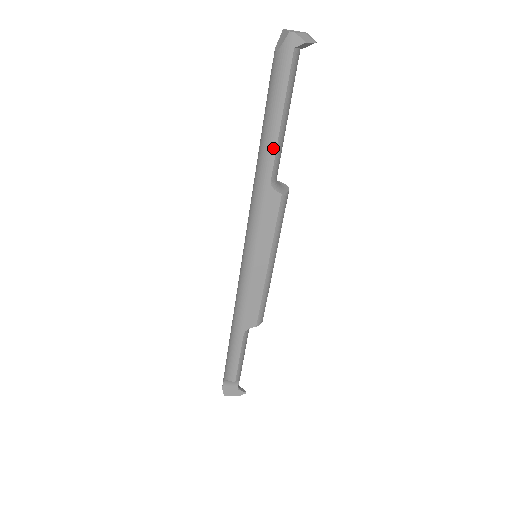
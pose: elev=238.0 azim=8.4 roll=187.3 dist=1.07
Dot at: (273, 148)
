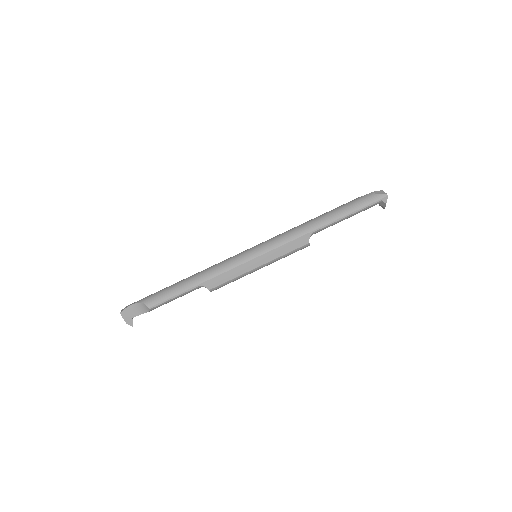
Dot at: (332, 222)
